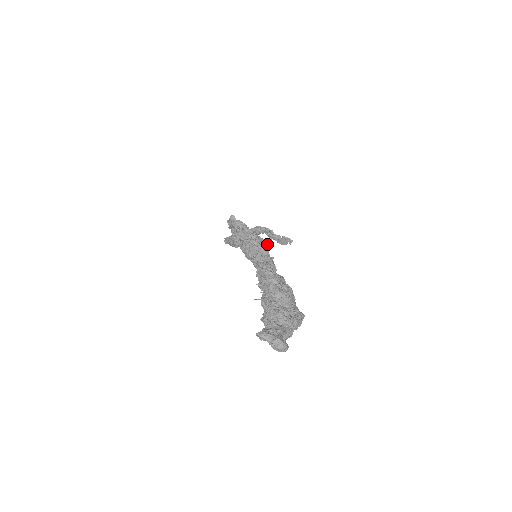
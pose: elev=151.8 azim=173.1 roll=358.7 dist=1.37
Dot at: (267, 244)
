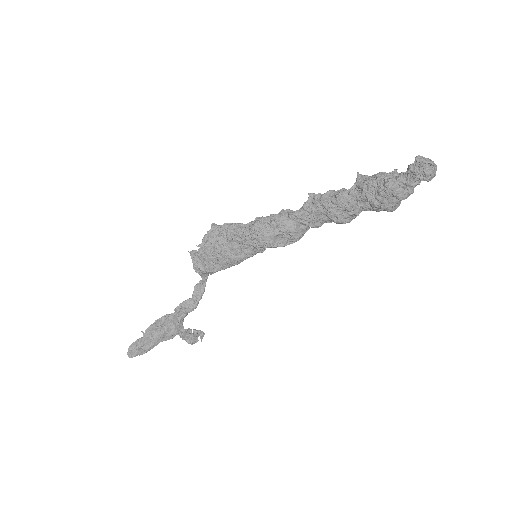
Dot at: occluded
